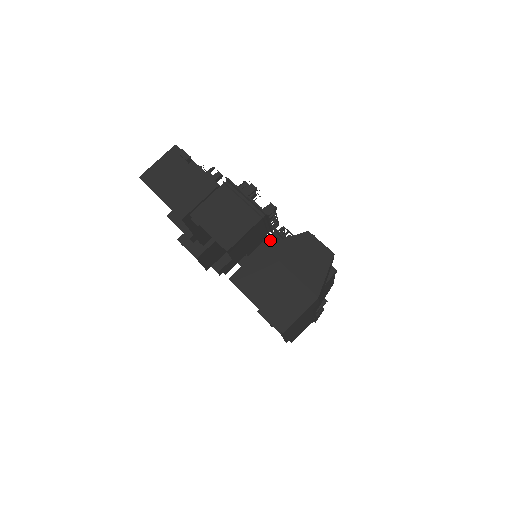
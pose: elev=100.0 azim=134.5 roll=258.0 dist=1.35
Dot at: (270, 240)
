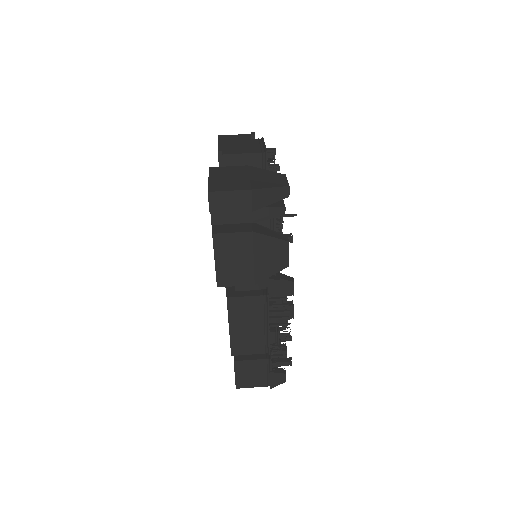
Dot at: occluded
